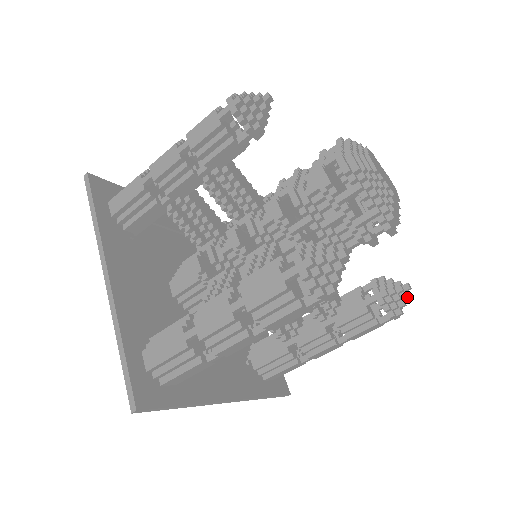
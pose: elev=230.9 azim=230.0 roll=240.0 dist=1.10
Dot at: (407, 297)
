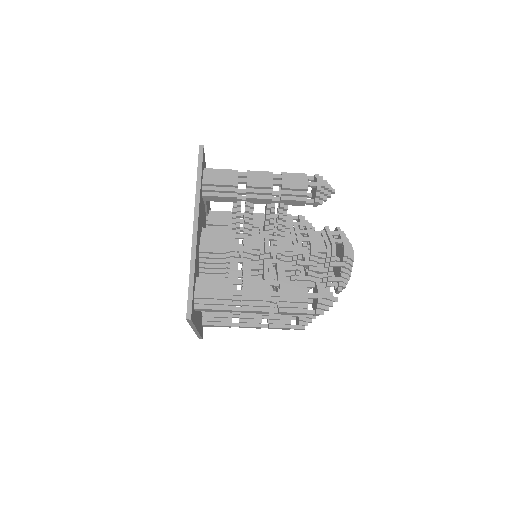
Dot at: (311, 322)
